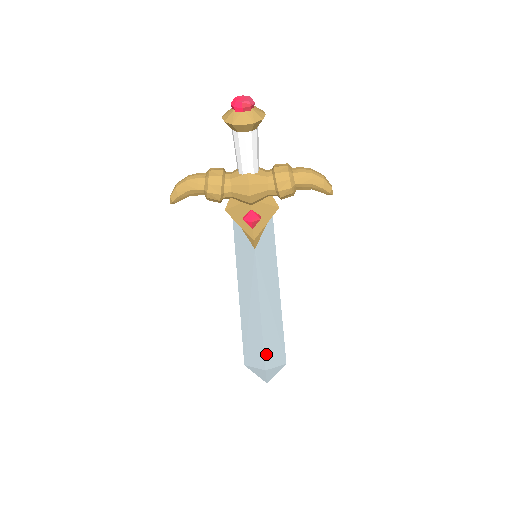
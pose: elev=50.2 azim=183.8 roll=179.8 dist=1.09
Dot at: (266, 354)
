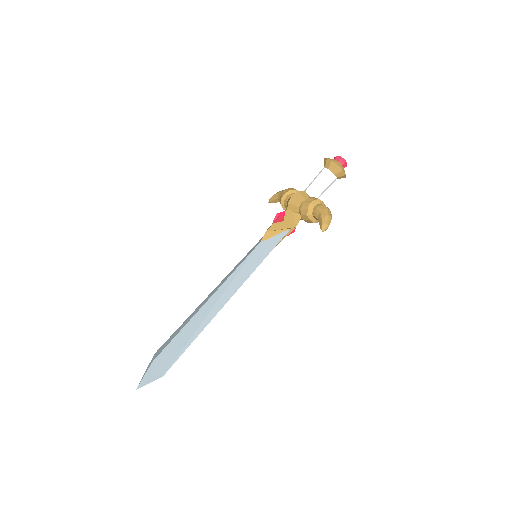
Dot at: (171, 344)
